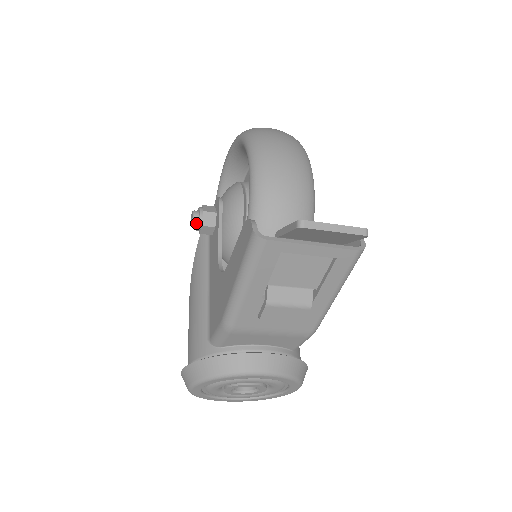
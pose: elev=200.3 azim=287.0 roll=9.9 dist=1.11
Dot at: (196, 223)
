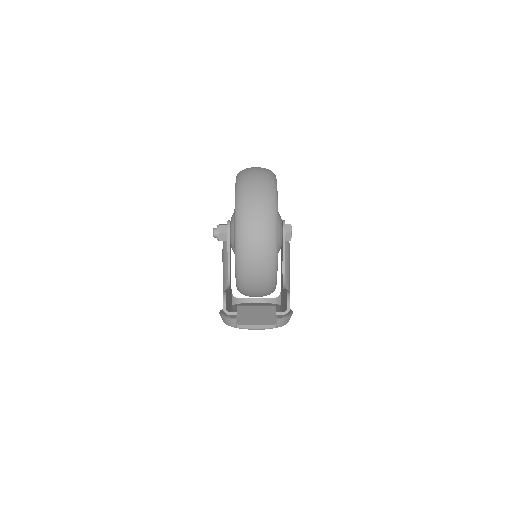
Dot at: (216, 237)
